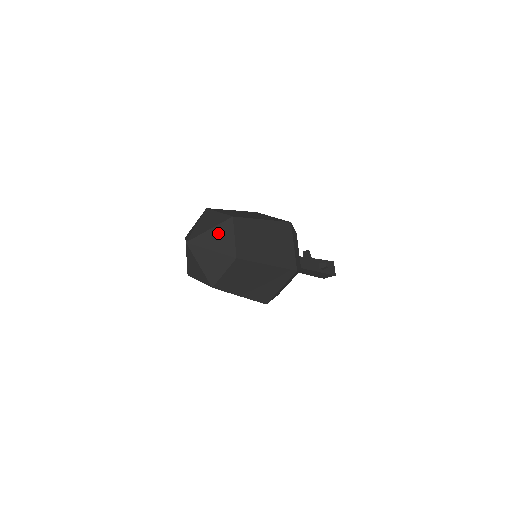
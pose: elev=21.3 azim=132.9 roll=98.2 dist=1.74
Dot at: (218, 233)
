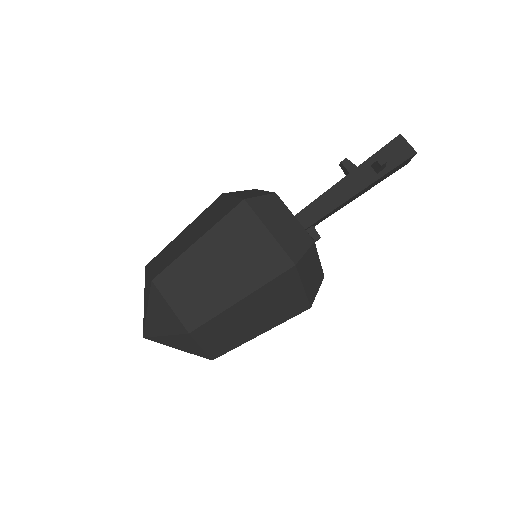
Dot at: (155, 311)
